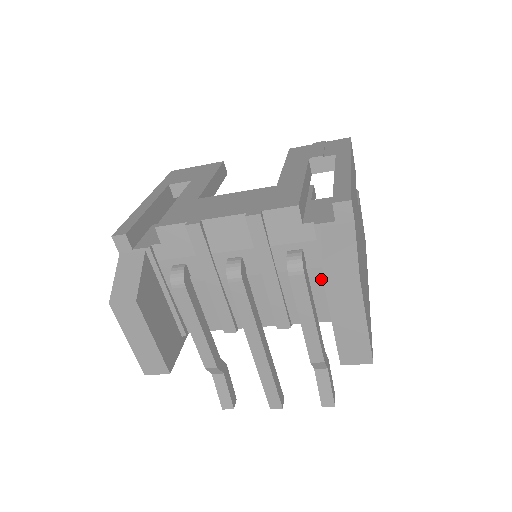
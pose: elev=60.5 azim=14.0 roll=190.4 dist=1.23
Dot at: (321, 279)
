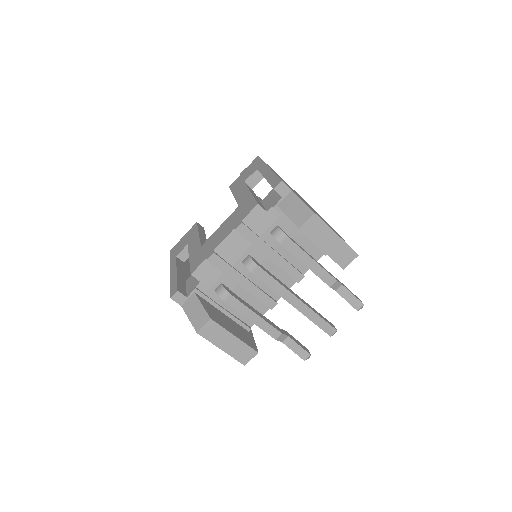
Dot at: (299, 235)
